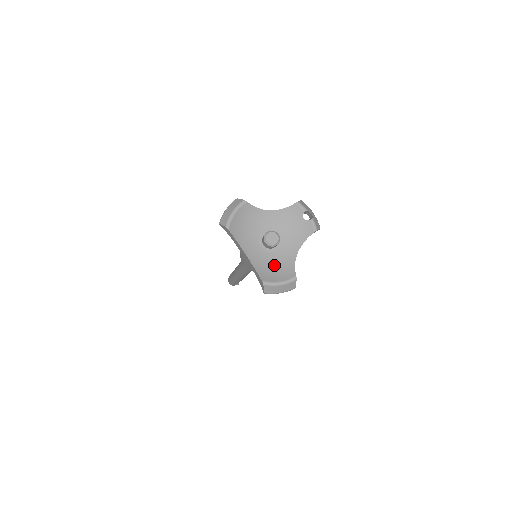
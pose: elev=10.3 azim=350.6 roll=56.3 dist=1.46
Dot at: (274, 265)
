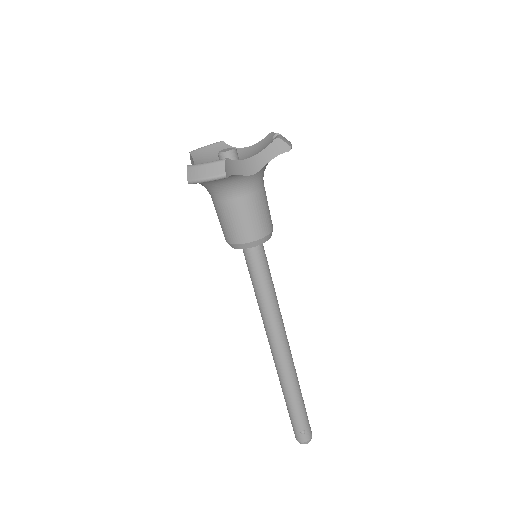
Dot at: occluded
